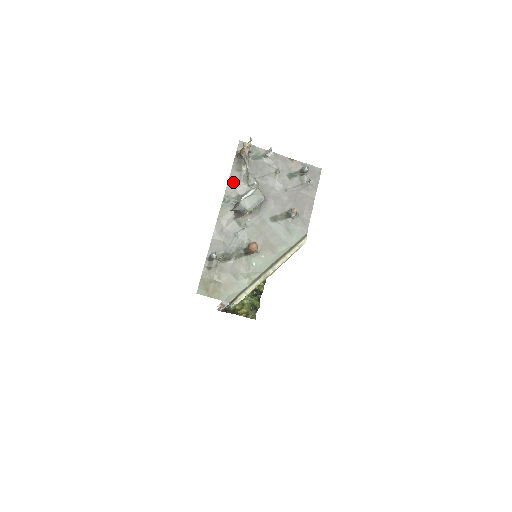
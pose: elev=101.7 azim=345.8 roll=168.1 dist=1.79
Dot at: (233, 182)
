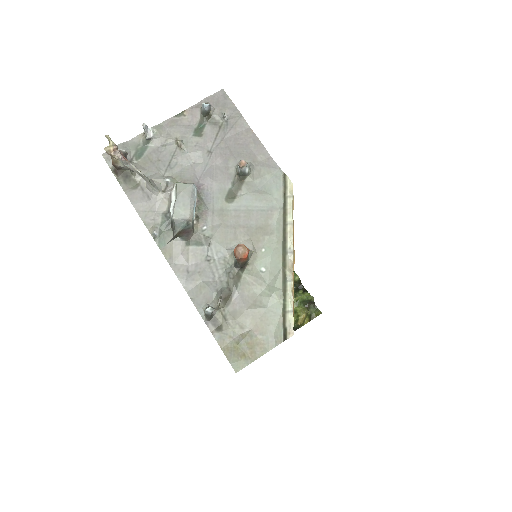
Dot at: (142, 206)
